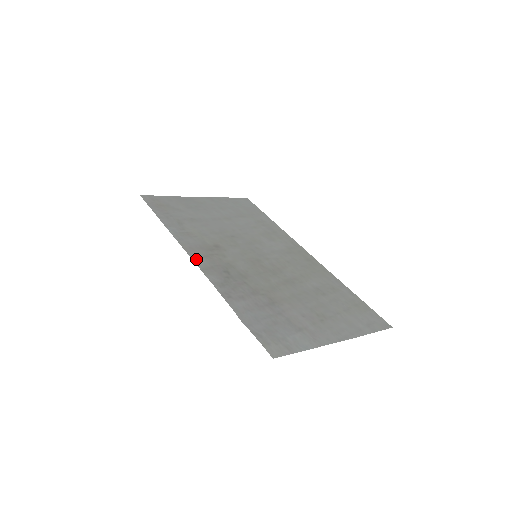
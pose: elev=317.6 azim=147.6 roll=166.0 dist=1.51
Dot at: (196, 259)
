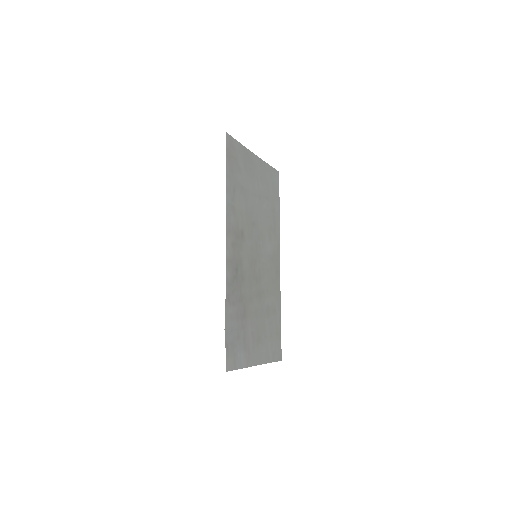
Dot at: (228, 246)
